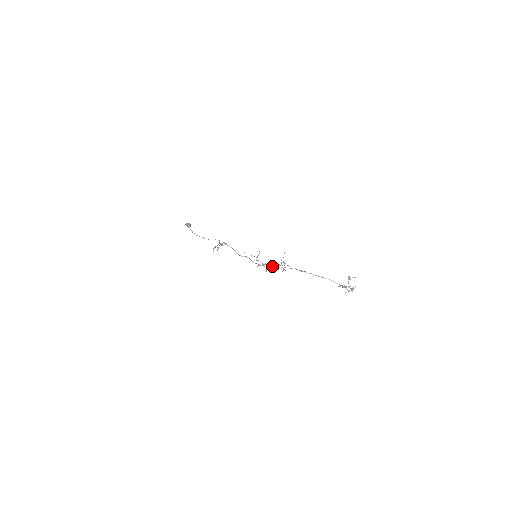
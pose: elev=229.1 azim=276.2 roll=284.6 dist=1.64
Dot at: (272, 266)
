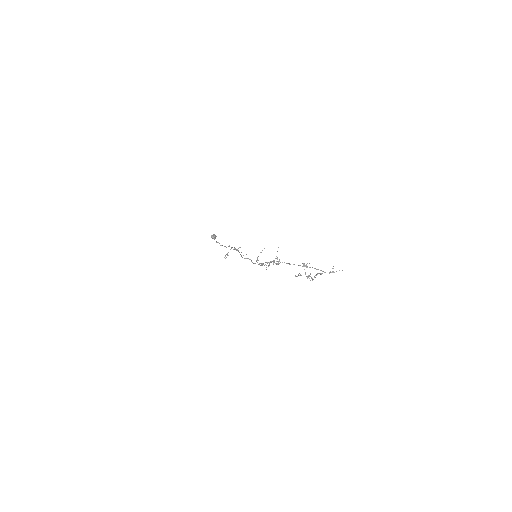
Dot at: (269, 263)
